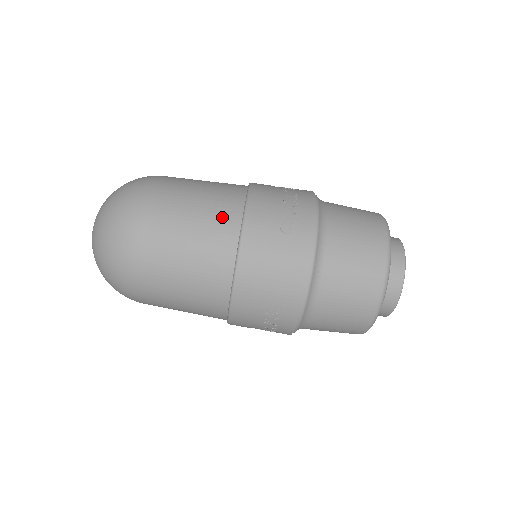
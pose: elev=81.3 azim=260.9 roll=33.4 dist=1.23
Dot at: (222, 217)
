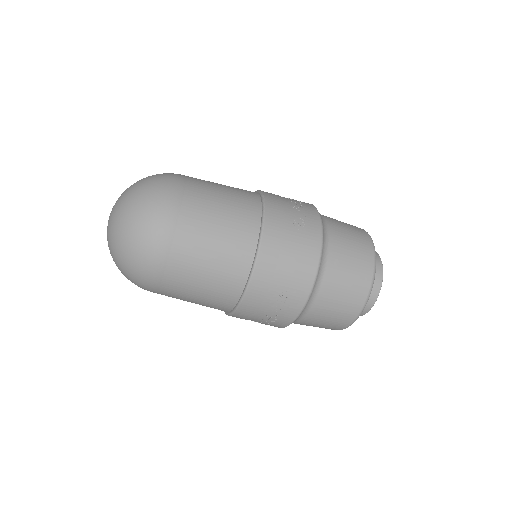
Dot at: (245, 211)
